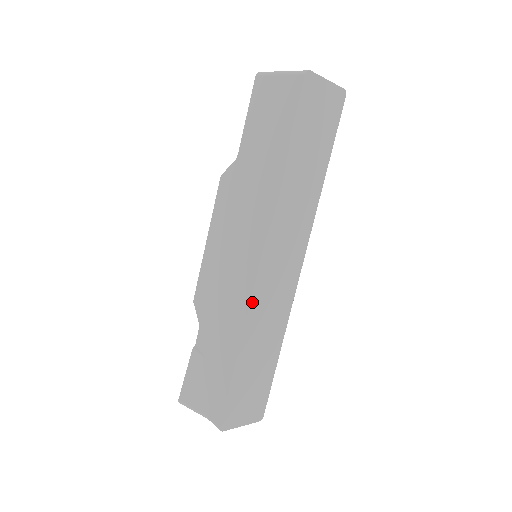
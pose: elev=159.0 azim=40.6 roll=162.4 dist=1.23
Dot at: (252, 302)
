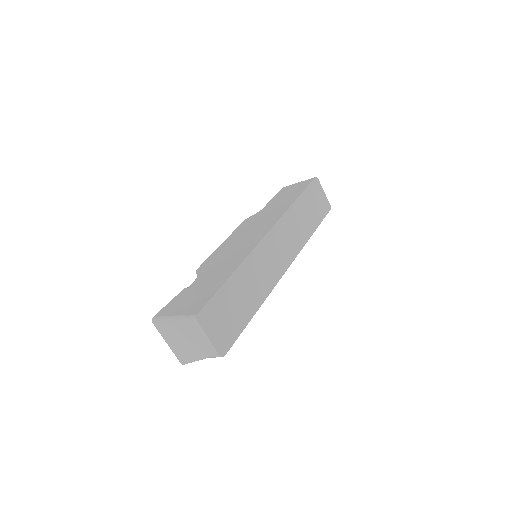
Dot at: (255, 249)
